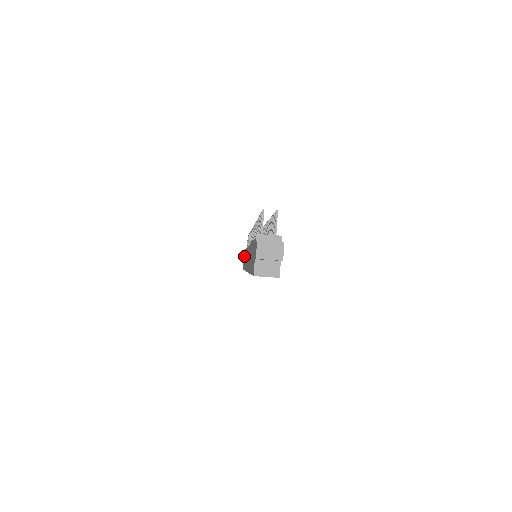
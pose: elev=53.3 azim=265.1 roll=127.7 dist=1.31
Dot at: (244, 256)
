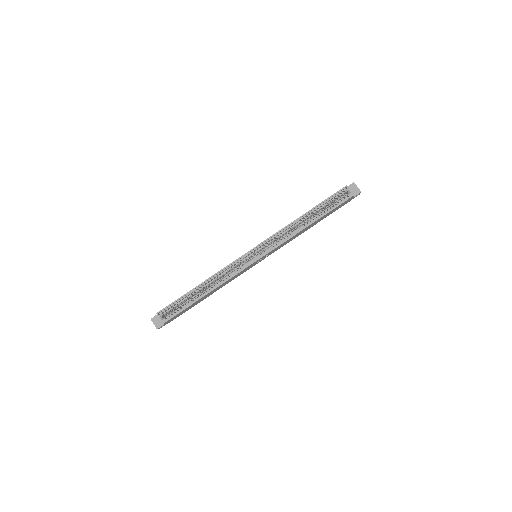
Dot at: occluded
